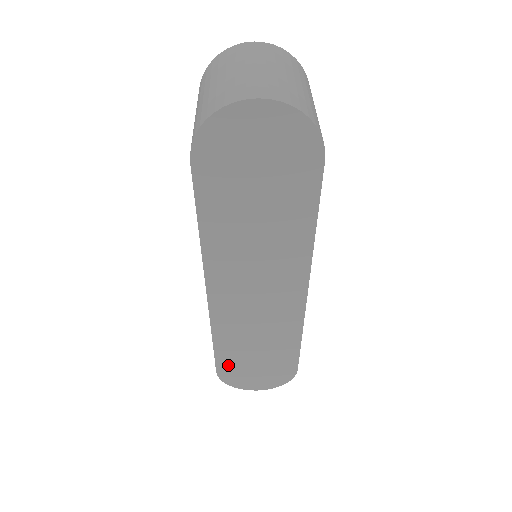
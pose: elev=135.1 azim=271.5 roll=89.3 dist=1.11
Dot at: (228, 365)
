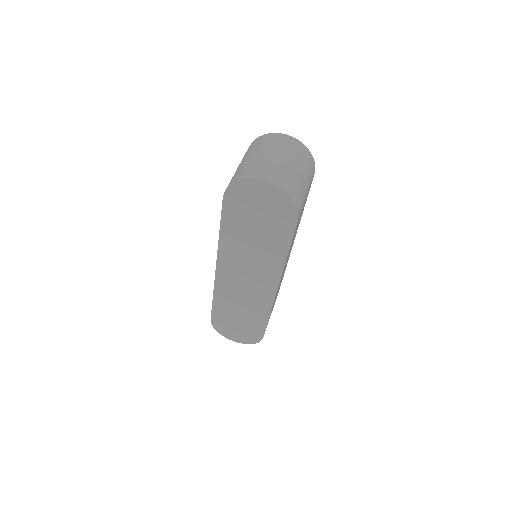
Dot at: (219, 318)
